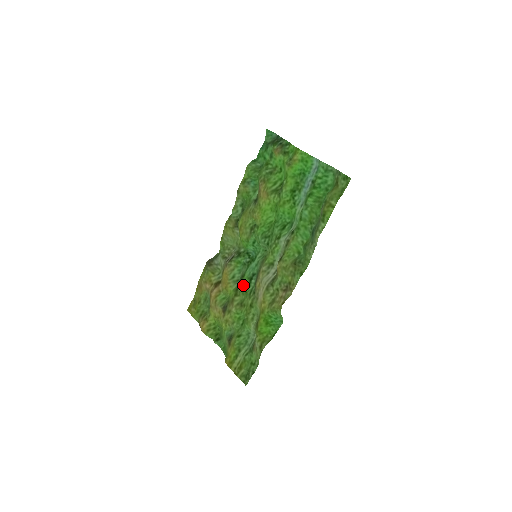
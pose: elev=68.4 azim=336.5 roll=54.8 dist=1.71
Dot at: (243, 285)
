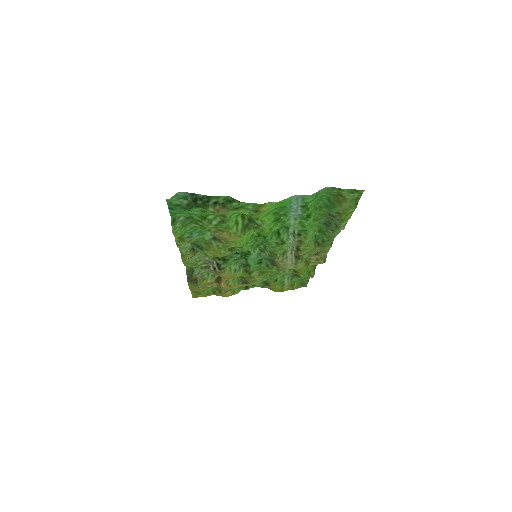
Dot at: (255, 269)
